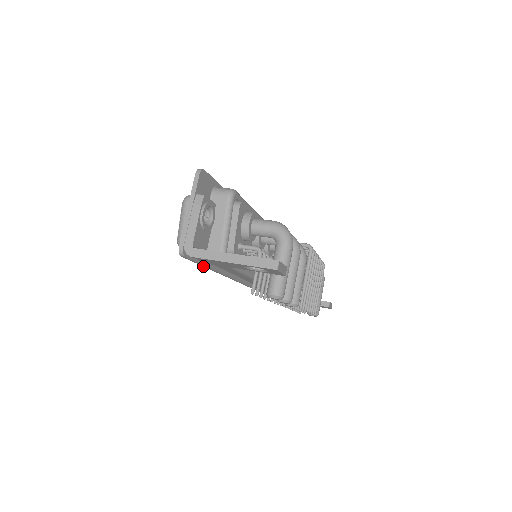
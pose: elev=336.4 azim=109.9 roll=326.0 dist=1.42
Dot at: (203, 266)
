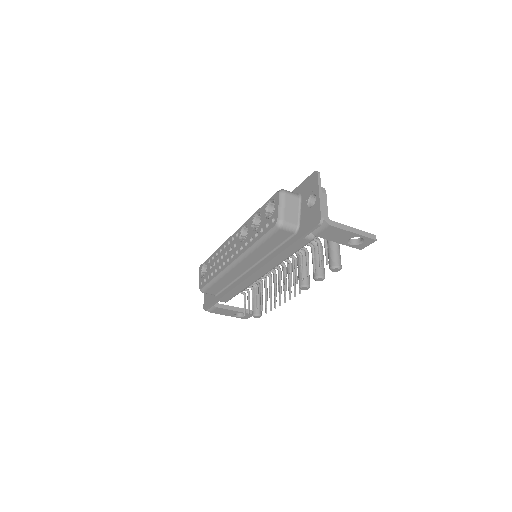
Dot at: (295, 242)
